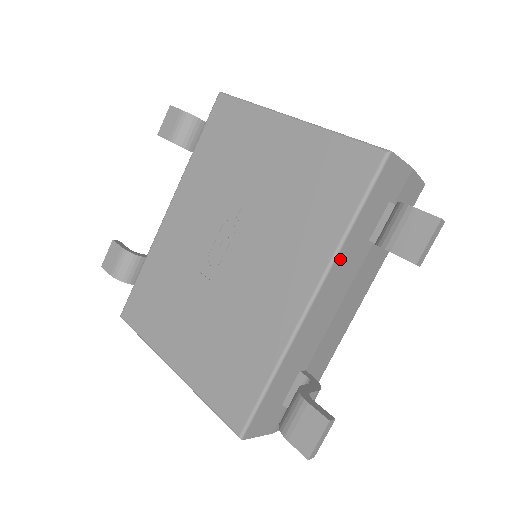
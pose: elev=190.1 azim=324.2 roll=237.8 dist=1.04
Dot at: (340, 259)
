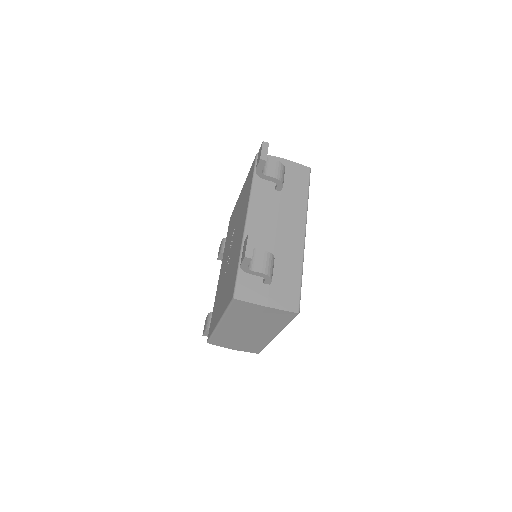
Dot at: (255, 197)
